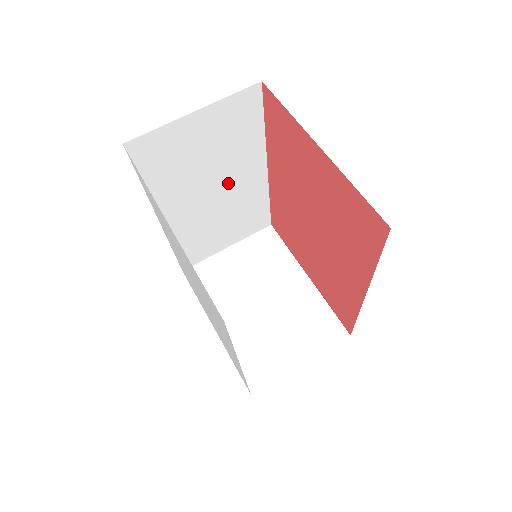
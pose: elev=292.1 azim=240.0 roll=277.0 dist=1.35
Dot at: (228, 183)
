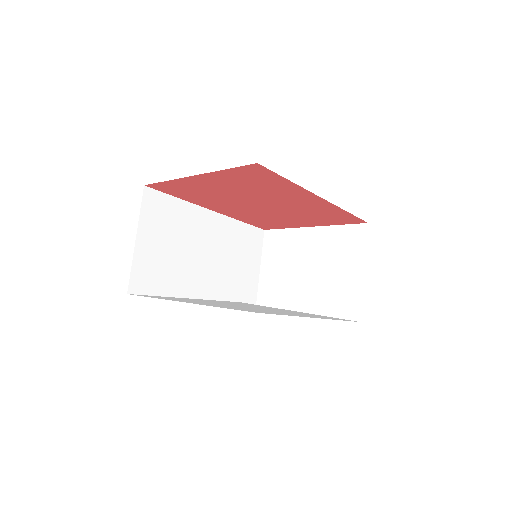
Dot at: (205, 244)
